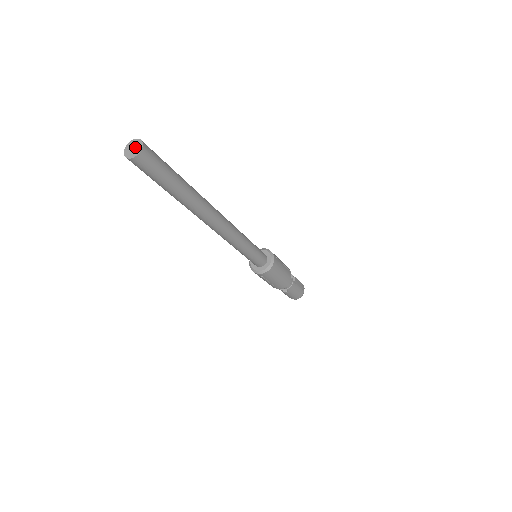
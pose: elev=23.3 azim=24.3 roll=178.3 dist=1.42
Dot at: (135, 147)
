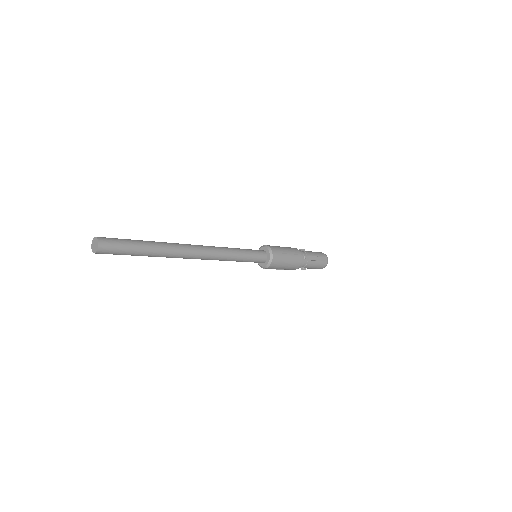
Dot at: (95, 244)
